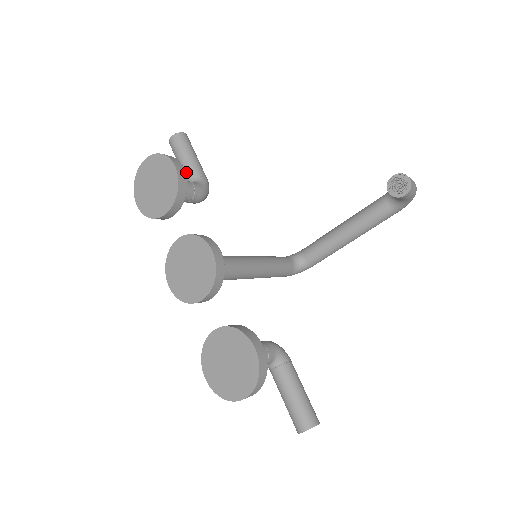
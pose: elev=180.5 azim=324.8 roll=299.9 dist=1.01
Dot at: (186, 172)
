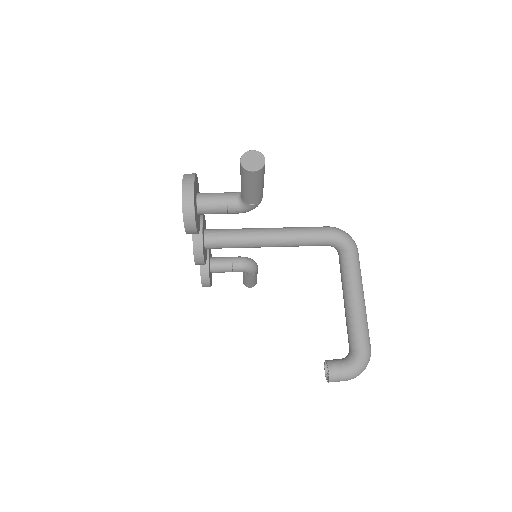
Dot at: occluded
